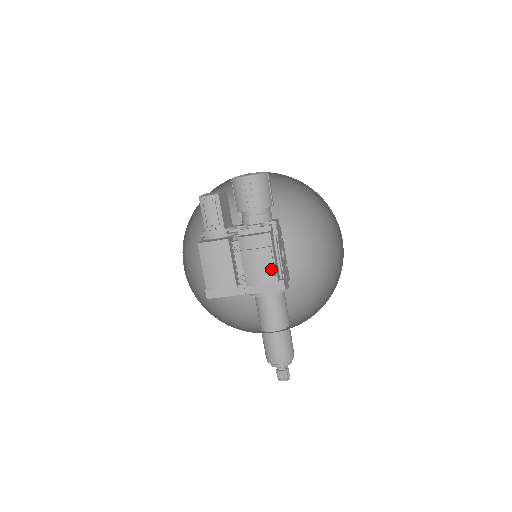
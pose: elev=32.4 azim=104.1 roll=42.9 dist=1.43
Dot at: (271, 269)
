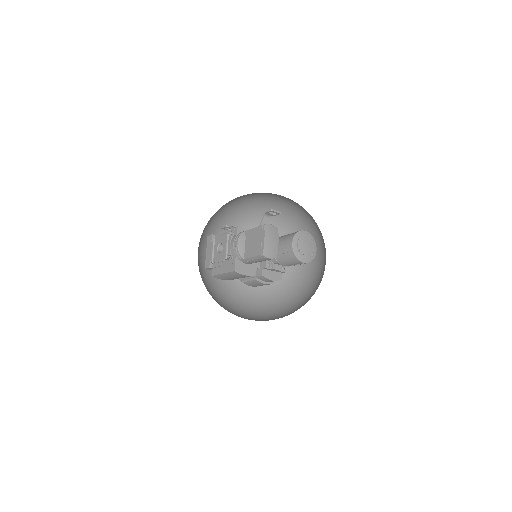
Dot at: occluded
